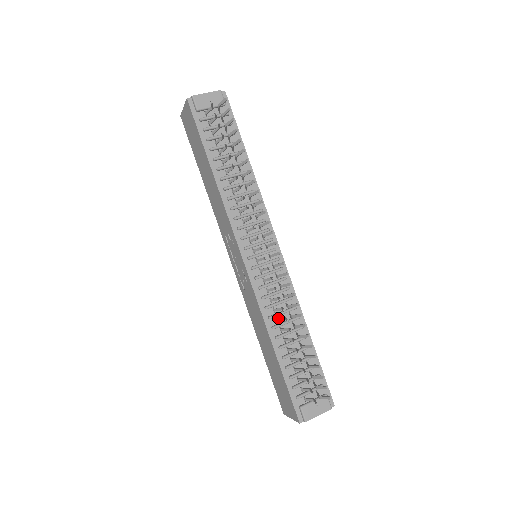
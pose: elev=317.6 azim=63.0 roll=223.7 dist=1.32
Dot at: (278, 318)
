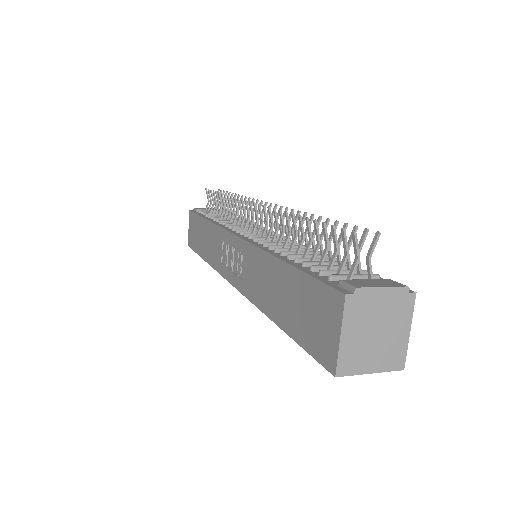
Dot at: occluded
